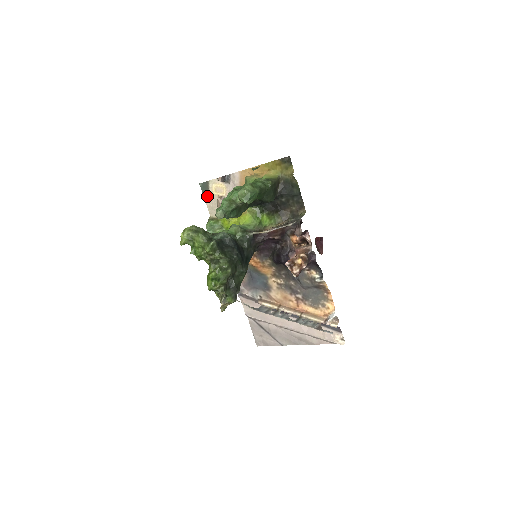
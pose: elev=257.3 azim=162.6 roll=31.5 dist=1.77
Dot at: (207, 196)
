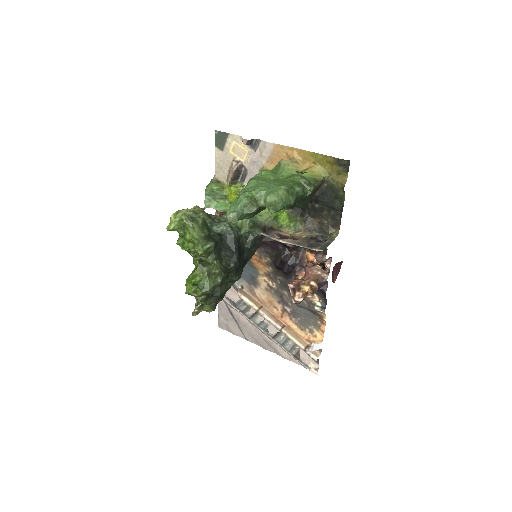
Dot at: (220, 150)
